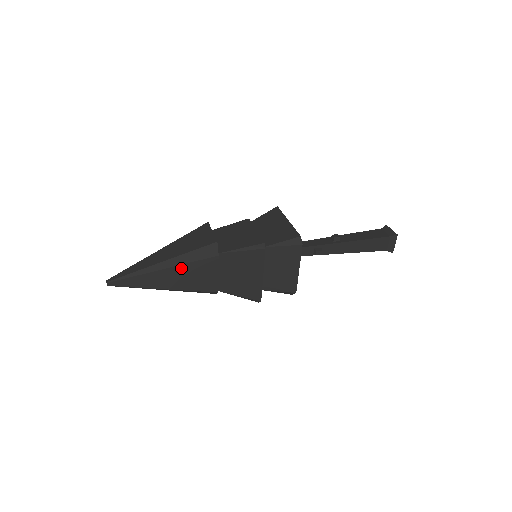
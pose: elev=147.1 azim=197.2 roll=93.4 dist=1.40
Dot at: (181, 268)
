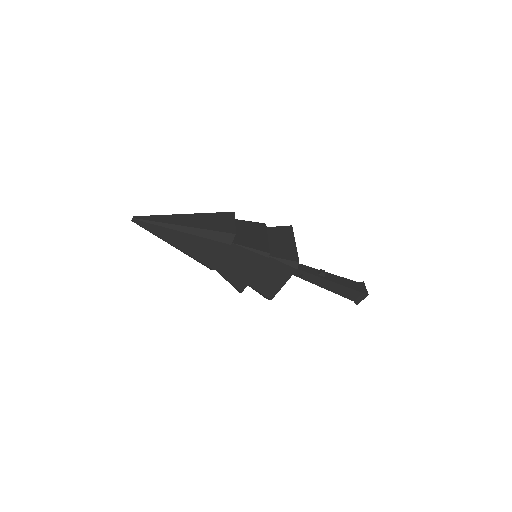
Dot at: (197, 238)
